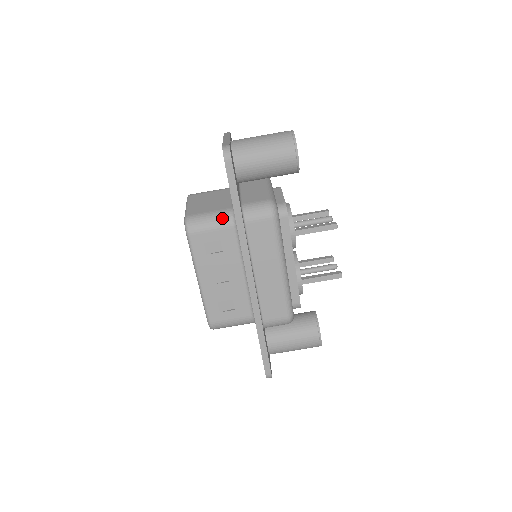
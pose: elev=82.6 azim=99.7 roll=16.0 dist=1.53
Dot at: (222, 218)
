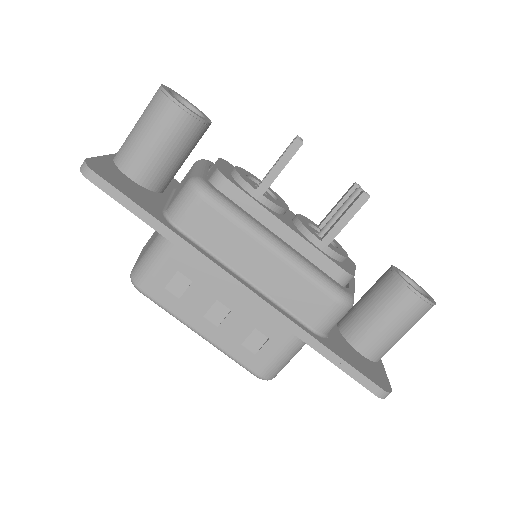
Dot at: (159, 244)
